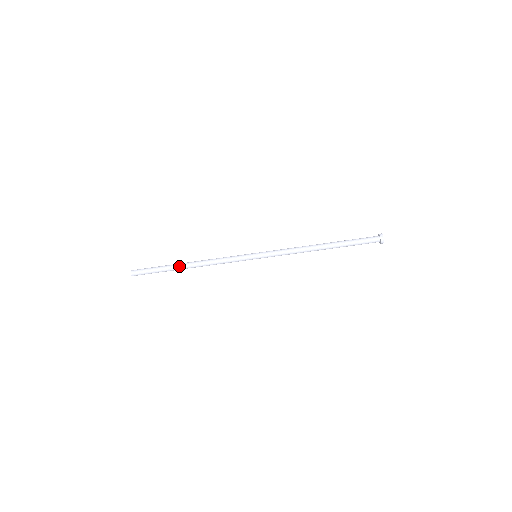
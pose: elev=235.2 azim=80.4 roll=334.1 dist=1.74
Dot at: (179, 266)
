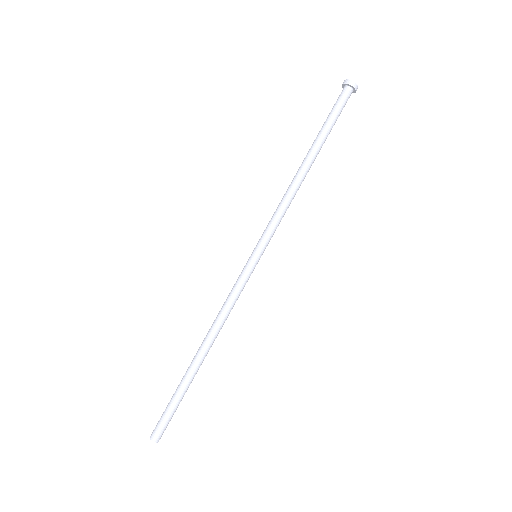
Dot at: (193, 367)
